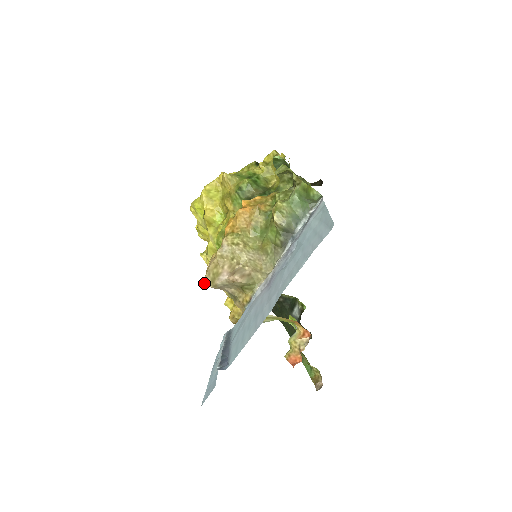
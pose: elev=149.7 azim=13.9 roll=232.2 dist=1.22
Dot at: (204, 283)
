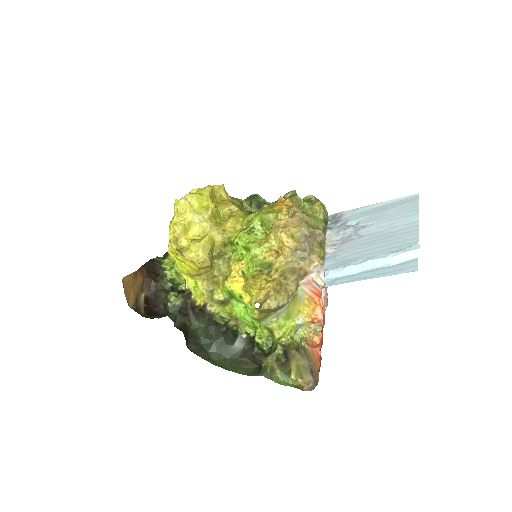
Dot at: (302, 227)
